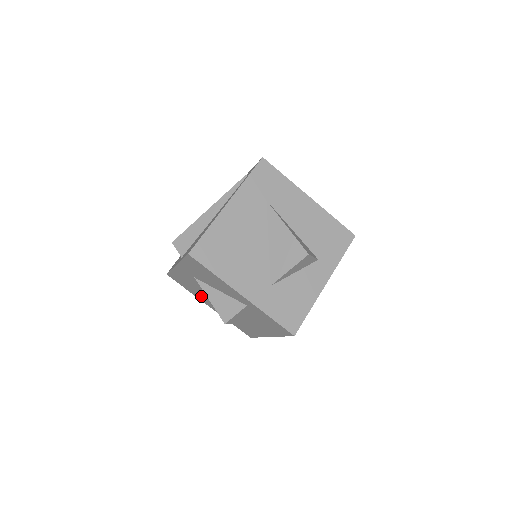
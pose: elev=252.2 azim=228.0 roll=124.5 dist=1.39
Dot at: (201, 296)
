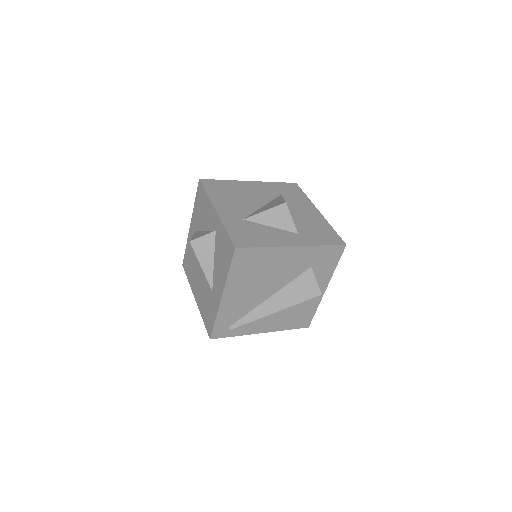
Dot at: (194, 277)
